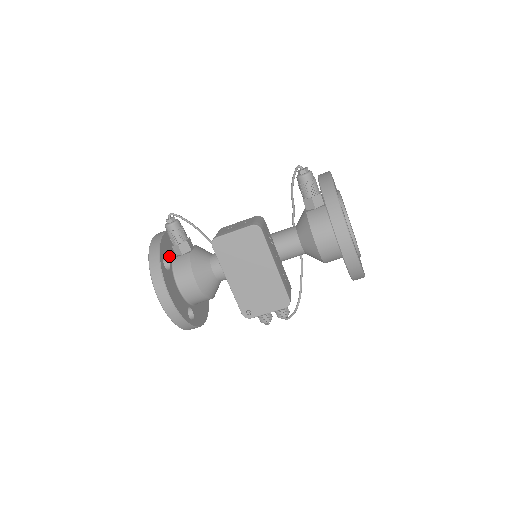
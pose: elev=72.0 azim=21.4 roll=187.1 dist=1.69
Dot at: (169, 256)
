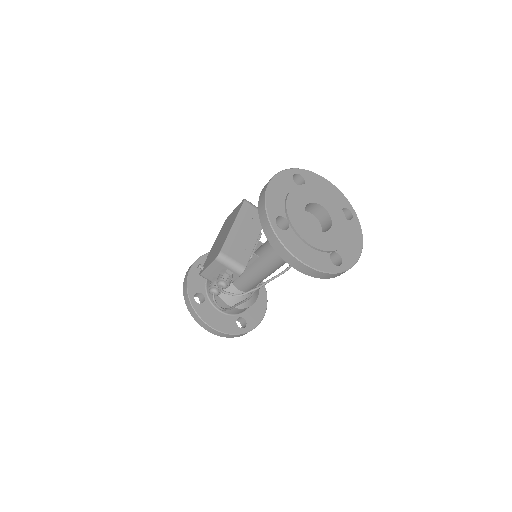
Dot at: occluded
